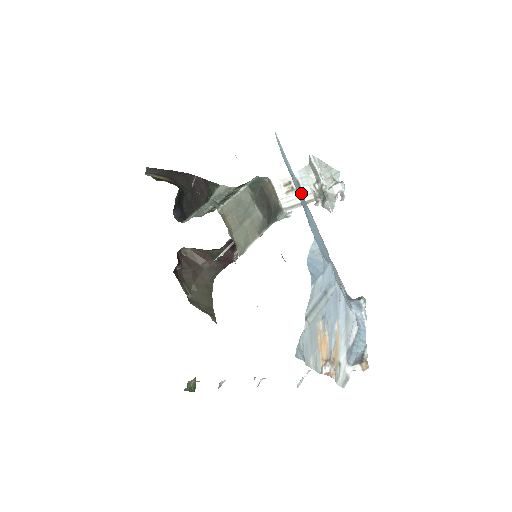
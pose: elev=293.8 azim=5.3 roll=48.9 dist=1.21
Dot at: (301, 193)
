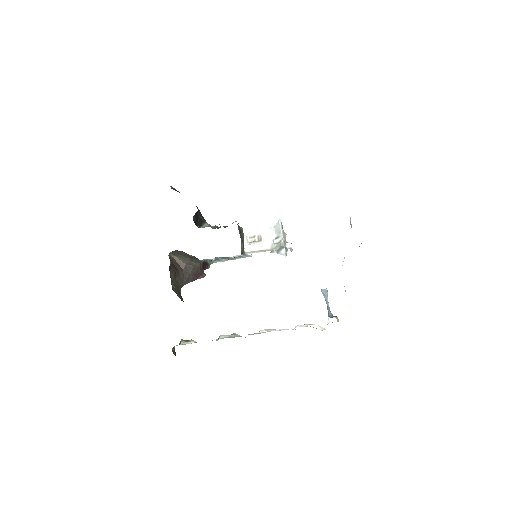
Dot at: occluded
